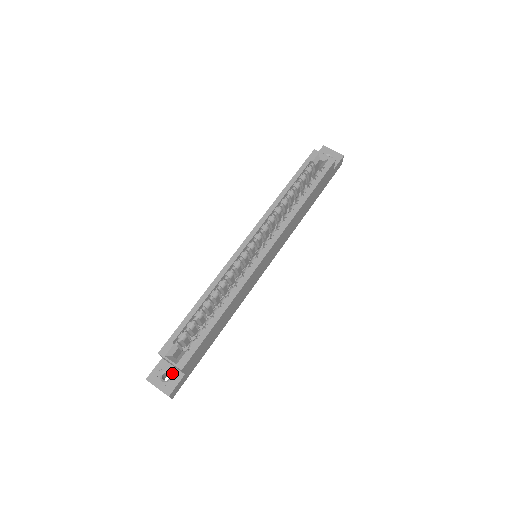
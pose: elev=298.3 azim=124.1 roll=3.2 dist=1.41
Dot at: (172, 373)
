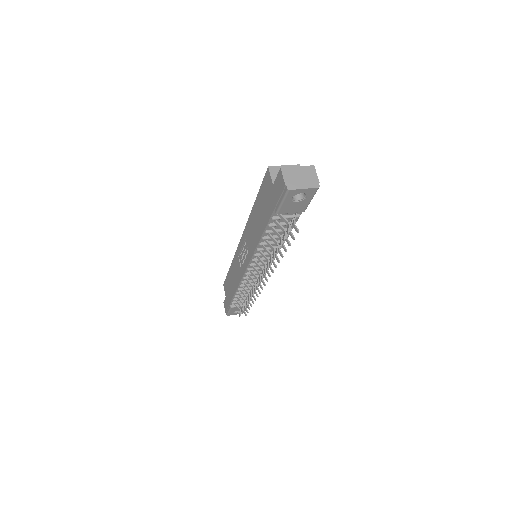
Dot at: occluded
